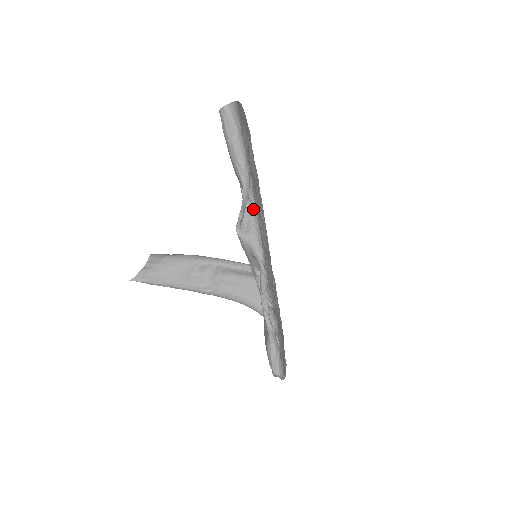
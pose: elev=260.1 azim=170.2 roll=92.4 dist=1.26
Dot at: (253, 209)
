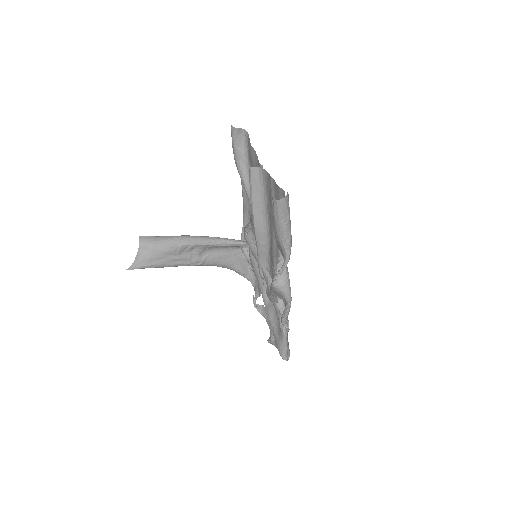
Dot at: occluded
